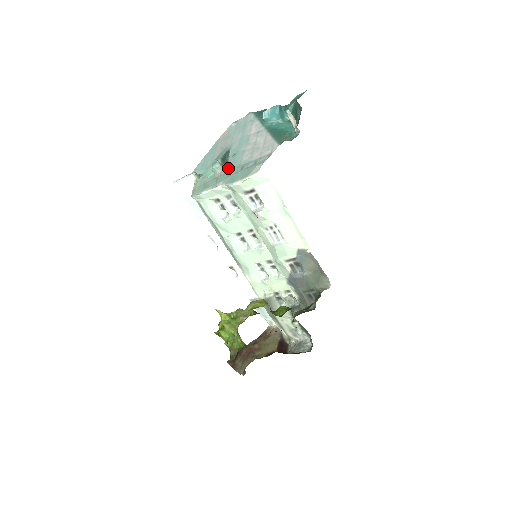
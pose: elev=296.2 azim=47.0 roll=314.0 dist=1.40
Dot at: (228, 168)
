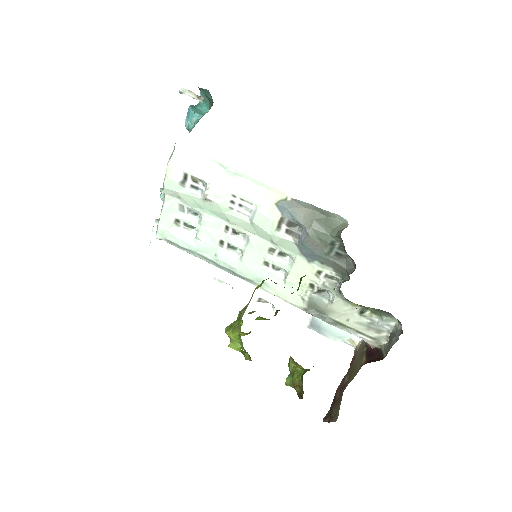
Dot at: occluded
